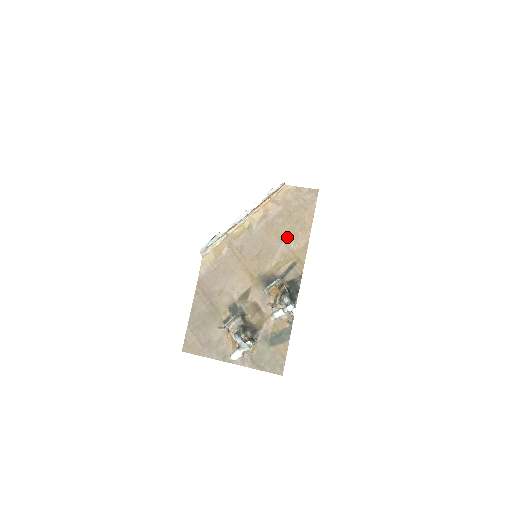
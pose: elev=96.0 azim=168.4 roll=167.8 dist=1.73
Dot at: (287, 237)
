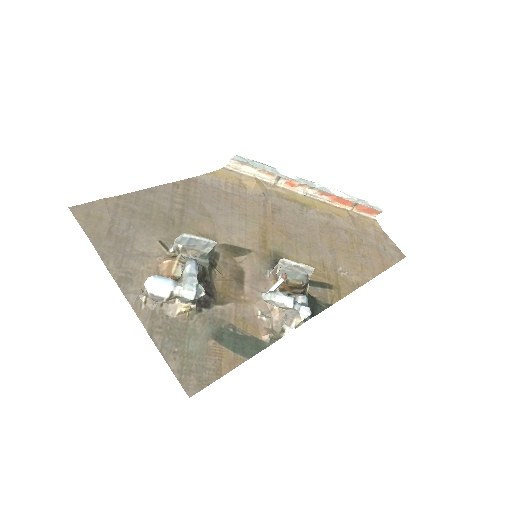
Dot at: (342, 255)
